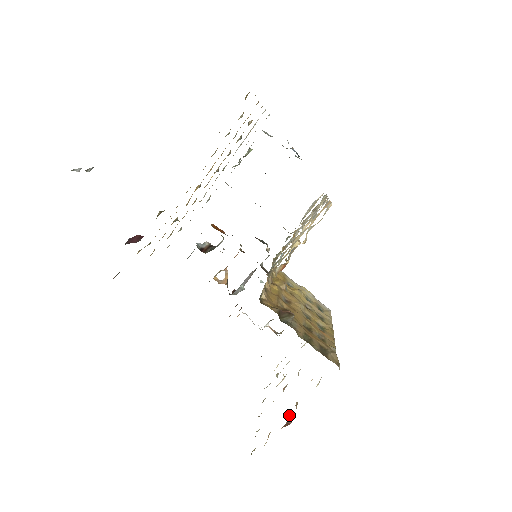
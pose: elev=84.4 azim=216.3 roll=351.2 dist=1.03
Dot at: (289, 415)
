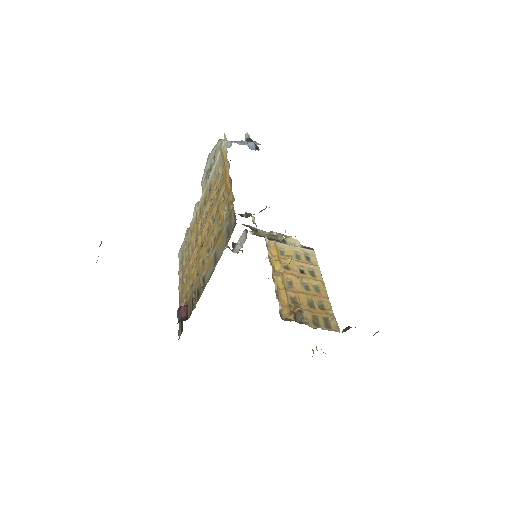
Dot at: (312, 350)
